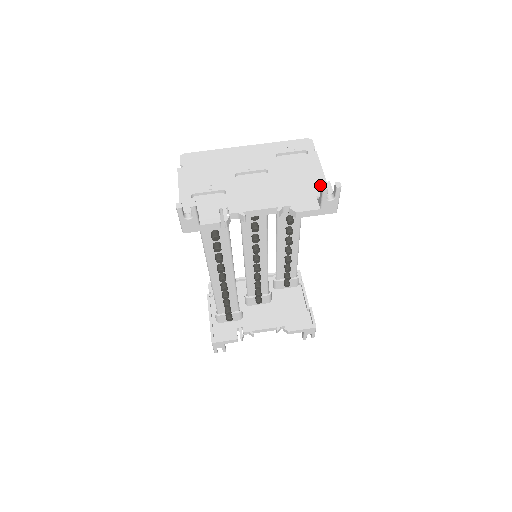
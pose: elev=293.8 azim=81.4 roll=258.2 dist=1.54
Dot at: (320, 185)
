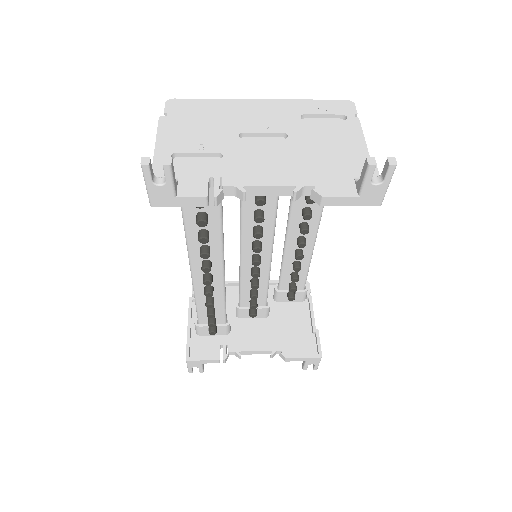
Dot at: (361, 163)
